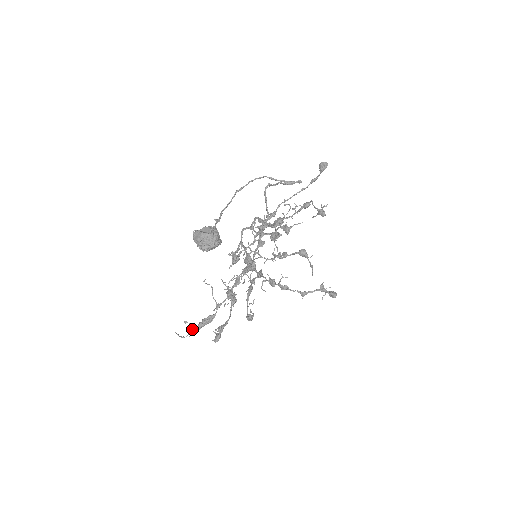
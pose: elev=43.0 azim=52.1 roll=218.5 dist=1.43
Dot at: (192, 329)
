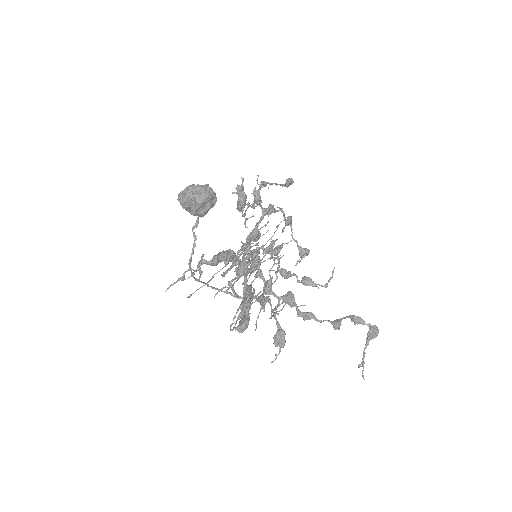
Dot at: (203, 262)
